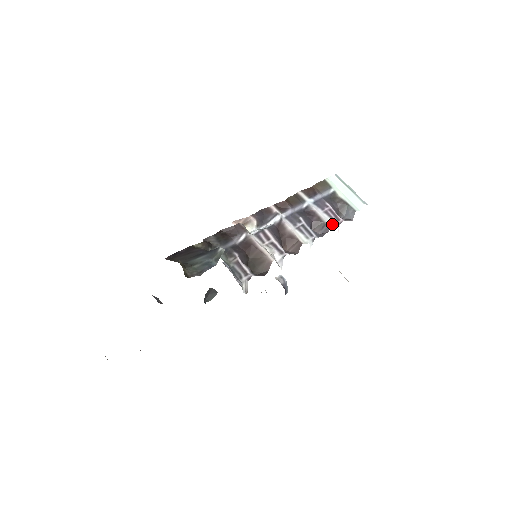
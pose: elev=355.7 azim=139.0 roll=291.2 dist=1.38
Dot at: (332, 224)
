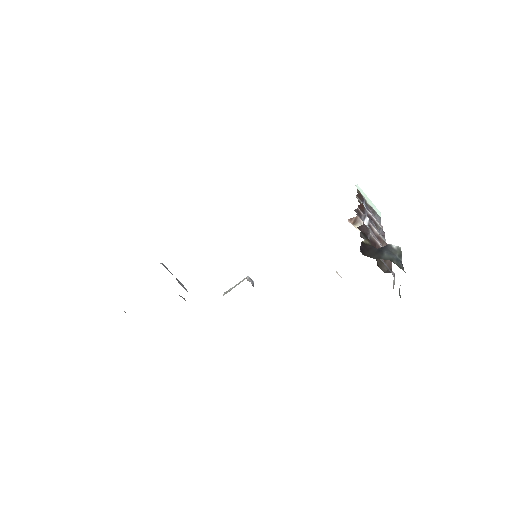
Dot at: occluded
